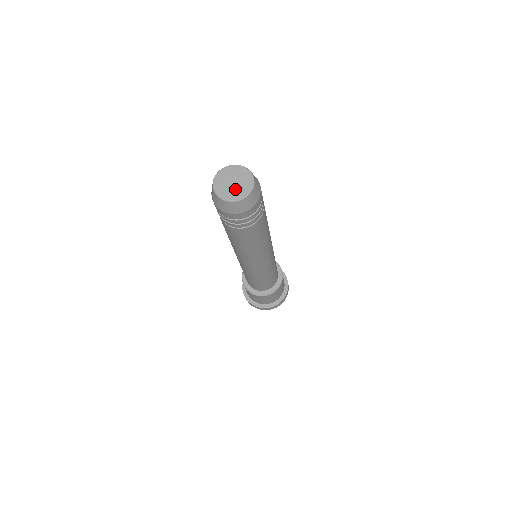
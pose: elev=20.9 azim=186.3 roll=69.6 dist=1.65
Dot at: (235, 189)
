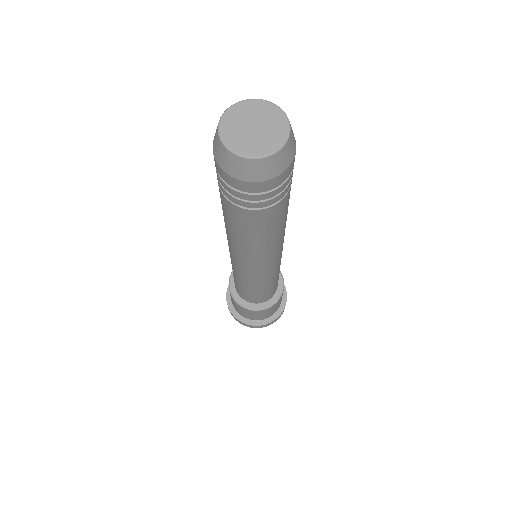
Dot at: (263, 135)
